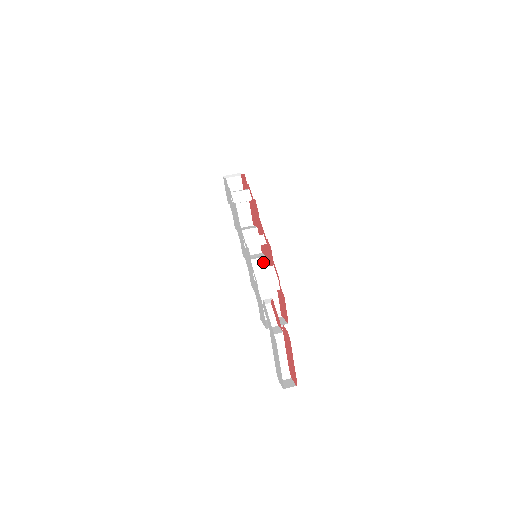
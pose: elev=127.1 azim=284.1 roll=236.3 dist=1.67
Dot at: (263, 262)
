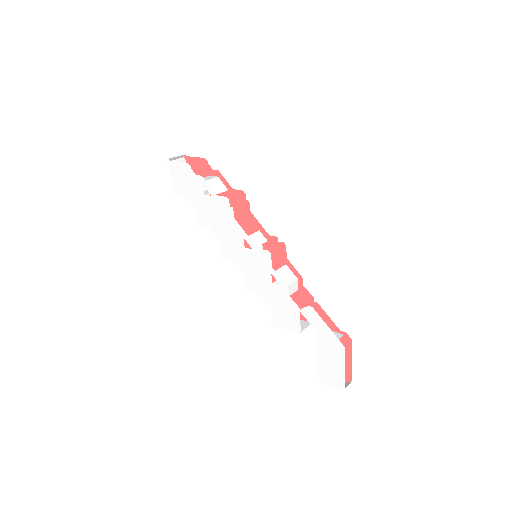
Dot at: occluded
